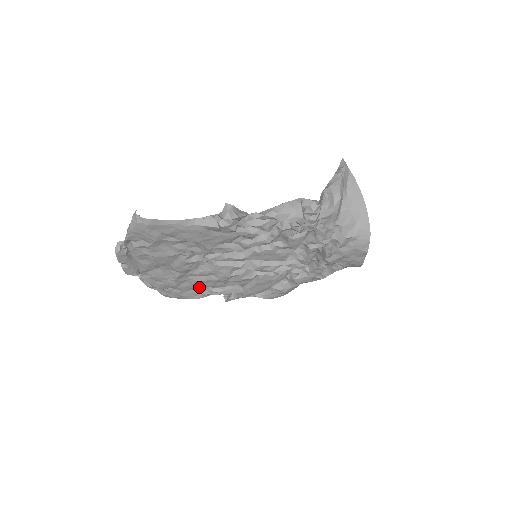
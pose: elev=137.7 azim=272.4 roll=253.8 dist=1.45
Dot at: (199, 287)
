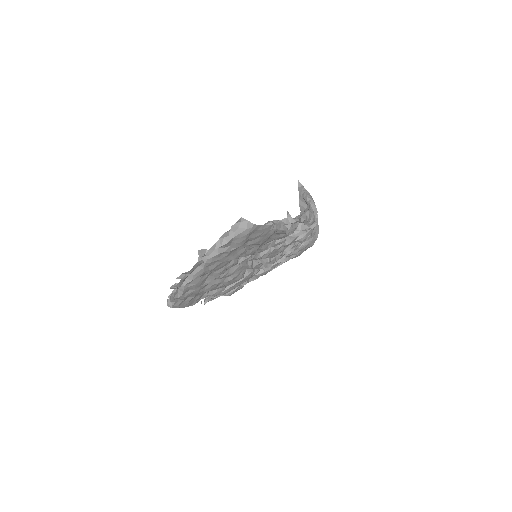
Dot at: (208, 291)
